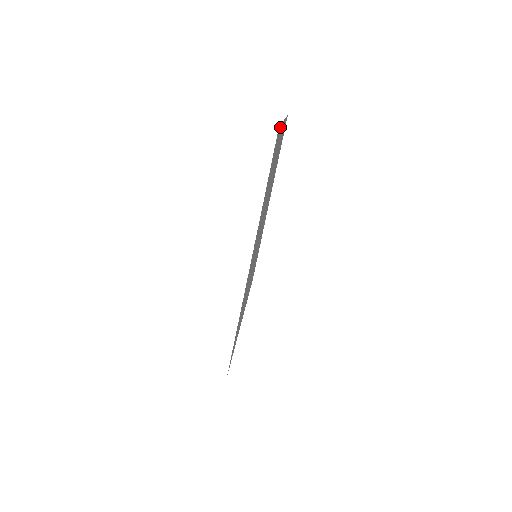
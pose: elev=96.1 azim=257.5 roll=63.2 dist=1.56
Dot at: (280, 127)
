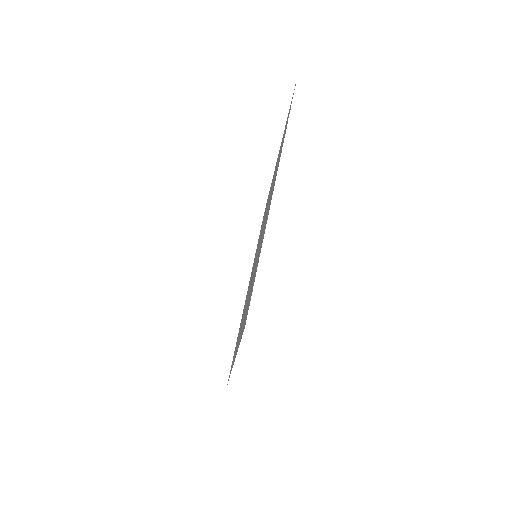
Dot at: occluded
